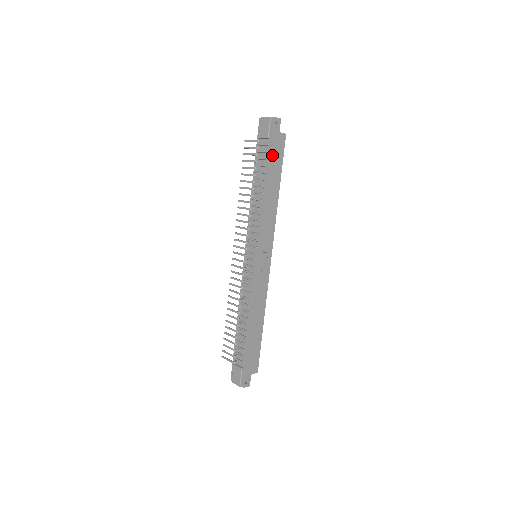
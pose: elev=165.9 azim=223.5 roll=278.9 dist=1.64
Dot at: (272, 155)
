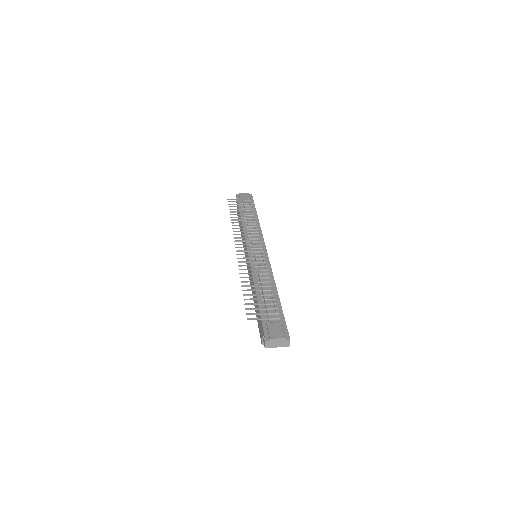
Dot at: (255, 208)
